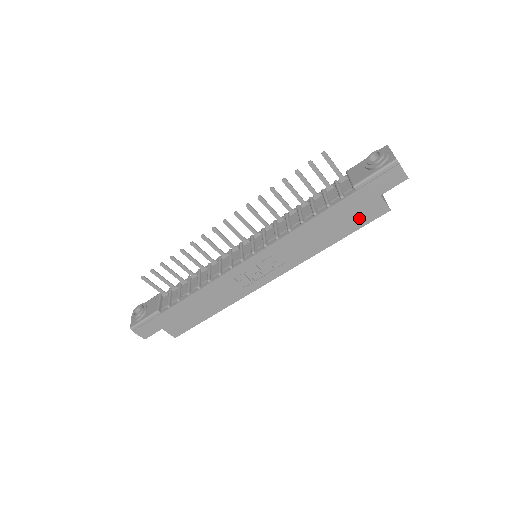
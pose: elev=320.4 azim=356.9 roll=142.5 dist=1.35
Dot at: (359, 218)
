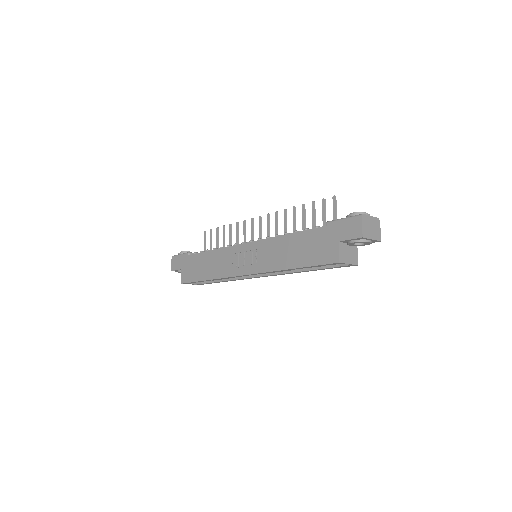
Dot at: (317, 255)
